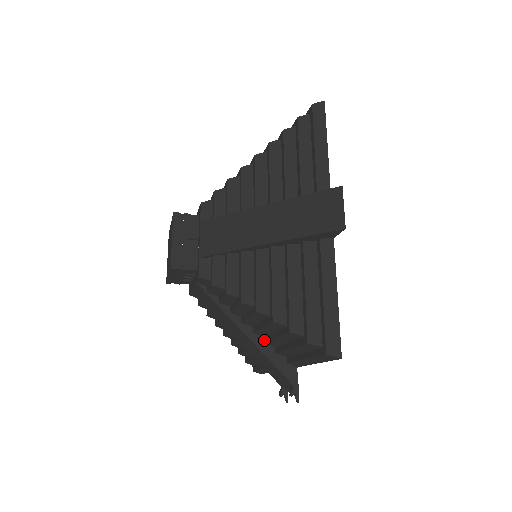
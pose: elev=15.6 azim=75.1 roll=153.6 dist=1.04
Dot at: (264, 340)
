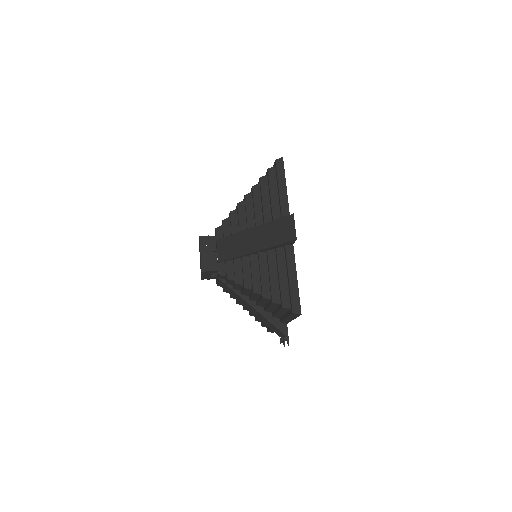
Dot at: (264, 309)
